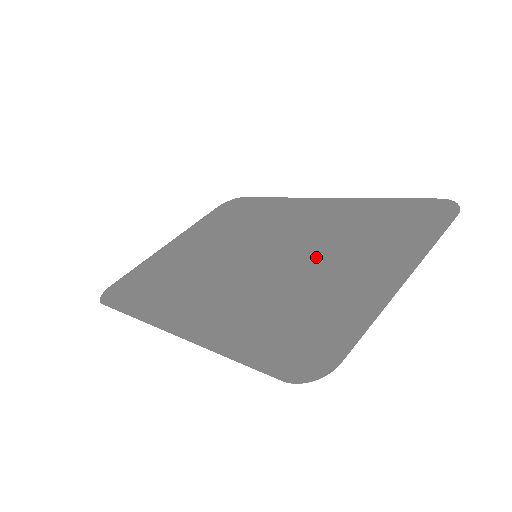
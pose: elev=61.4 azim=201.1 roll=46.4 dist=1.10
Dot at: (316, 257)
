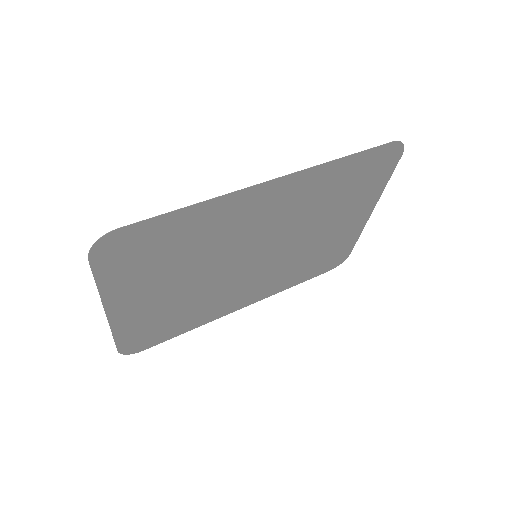
Dot at: (307, 240)
